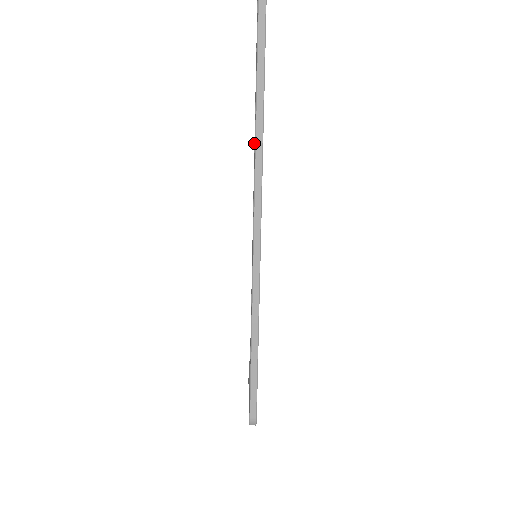
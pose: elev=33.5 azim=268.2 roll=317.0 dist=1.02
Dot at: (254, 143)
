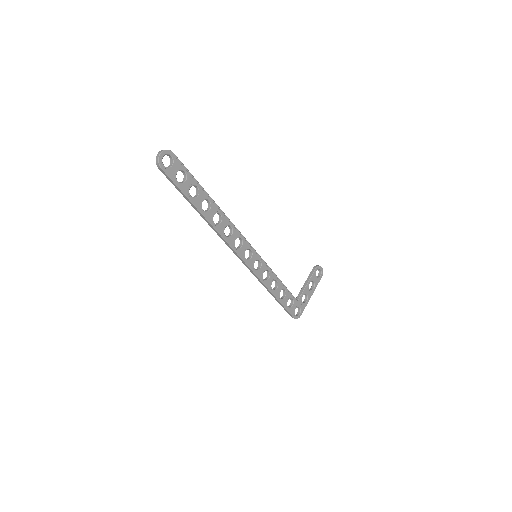
Dot at: occluded
